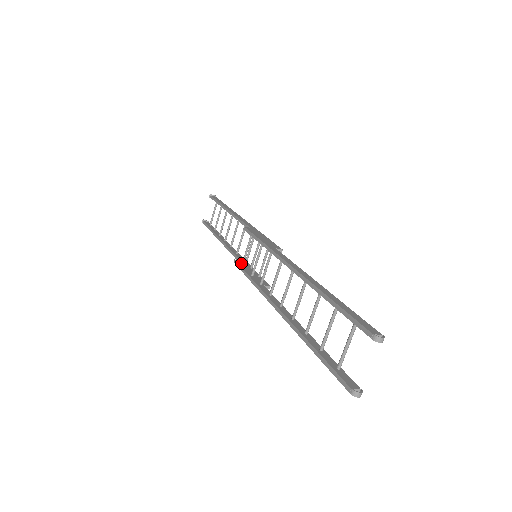
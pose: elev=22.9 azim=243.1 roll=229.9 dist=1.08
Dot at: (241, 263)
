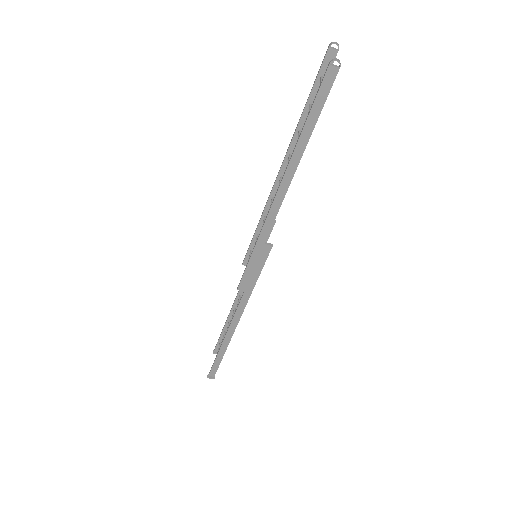
Dot at: (244, 282)
